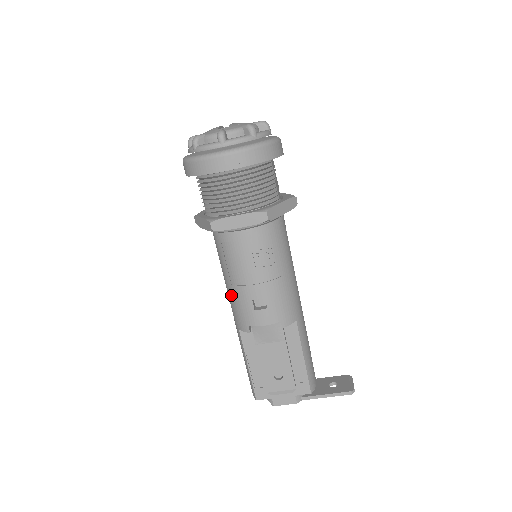
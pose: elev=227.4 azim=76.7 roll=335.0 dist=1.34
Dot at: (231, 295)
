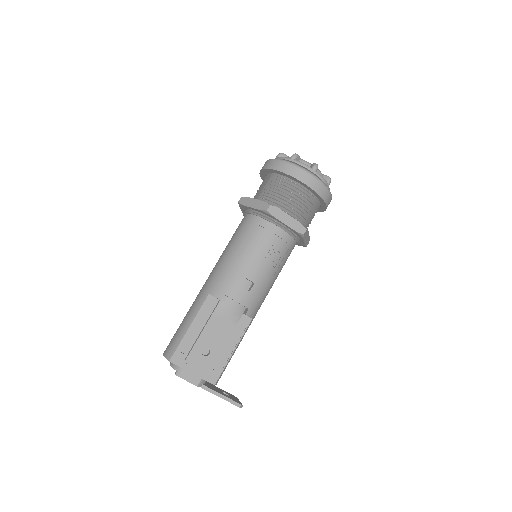
Dot at: (228, 264)
